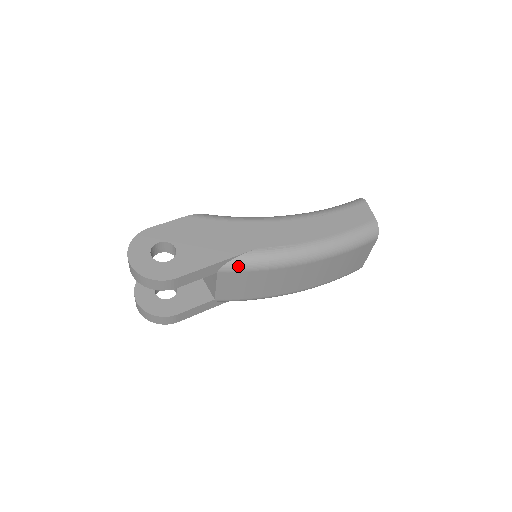
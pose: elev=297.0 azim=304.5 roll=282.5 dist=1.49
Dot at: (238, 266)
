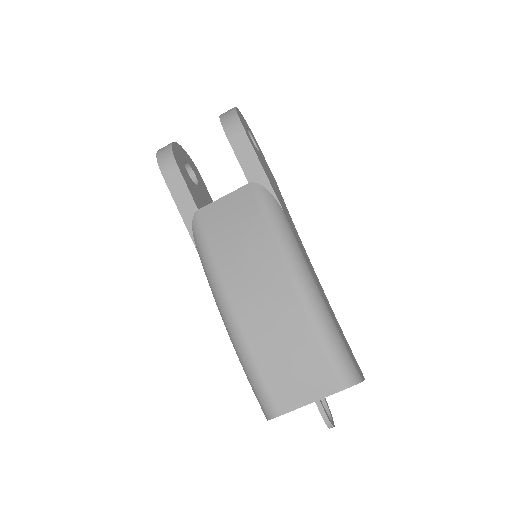
Dot at: (265, 198)
